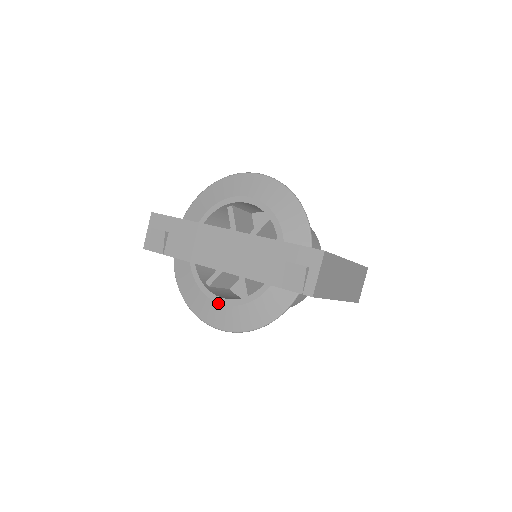
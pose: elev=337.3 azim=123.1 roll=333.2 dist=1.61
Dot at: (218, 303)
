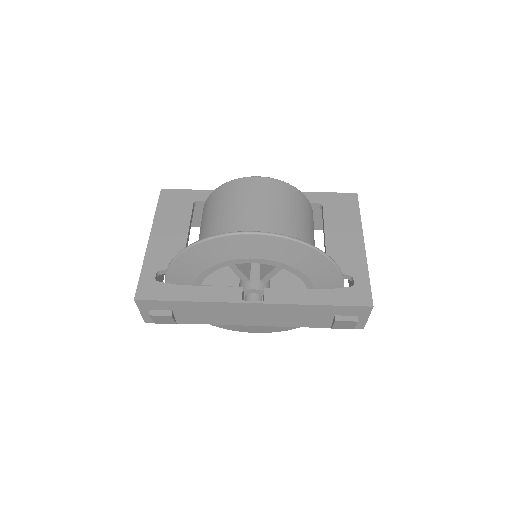
Dot at: occluded
